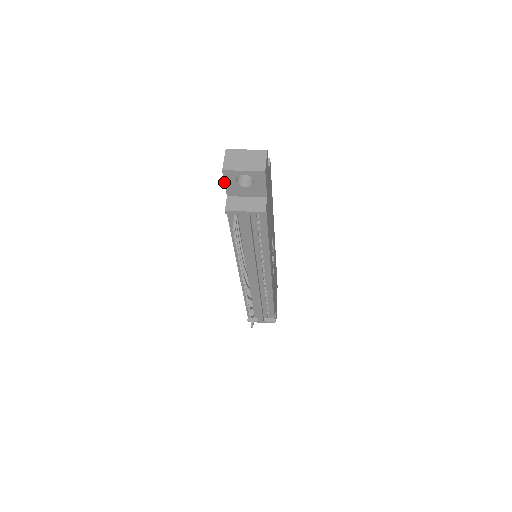
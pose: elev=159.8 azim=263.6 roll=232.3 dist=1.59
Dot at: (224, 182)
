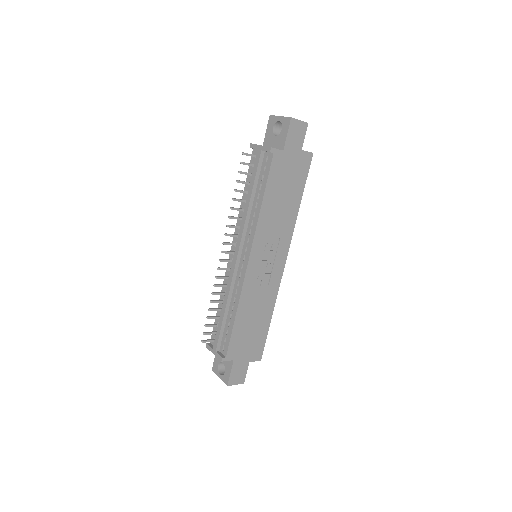
Dot at: (267, 129)
